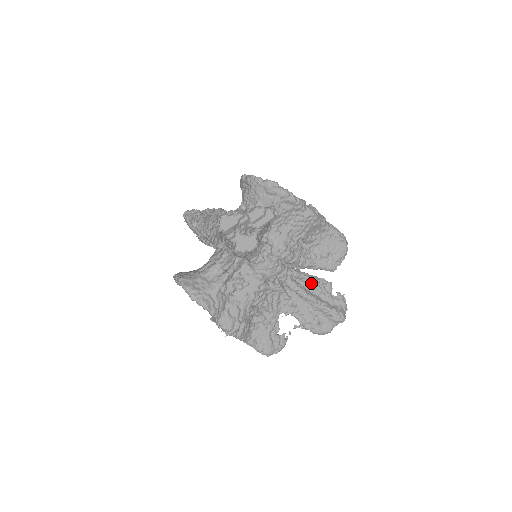
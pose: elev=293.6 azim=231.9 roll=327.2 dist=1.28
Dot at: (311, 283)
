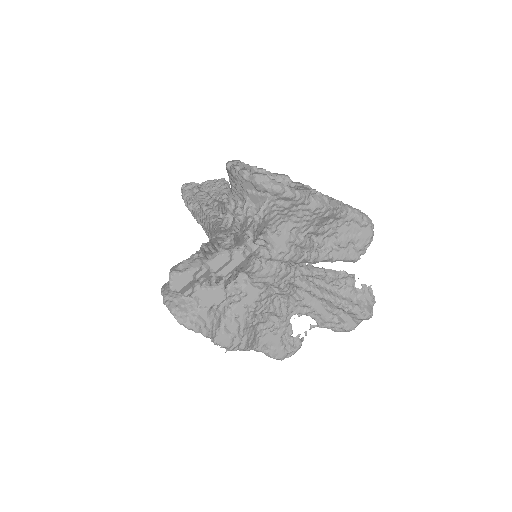
Dot at: (327, 279)
